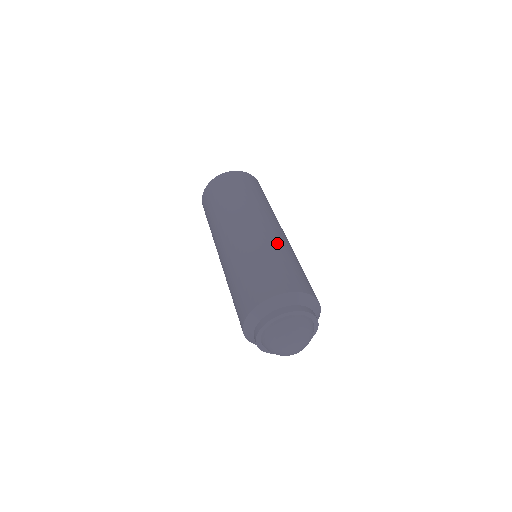
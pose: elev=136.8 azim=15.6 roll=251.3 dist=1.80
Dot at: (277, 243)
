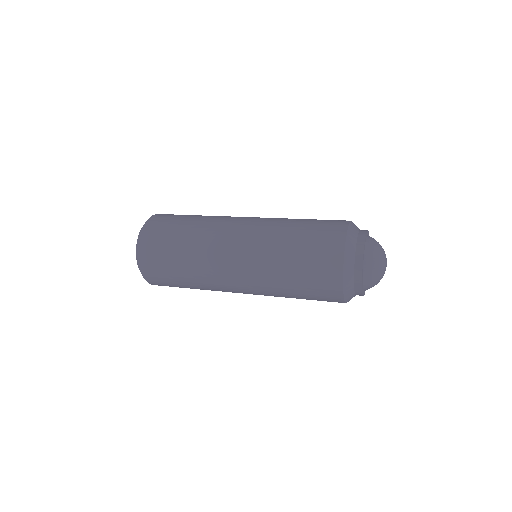
Dot at: (274, 224)
